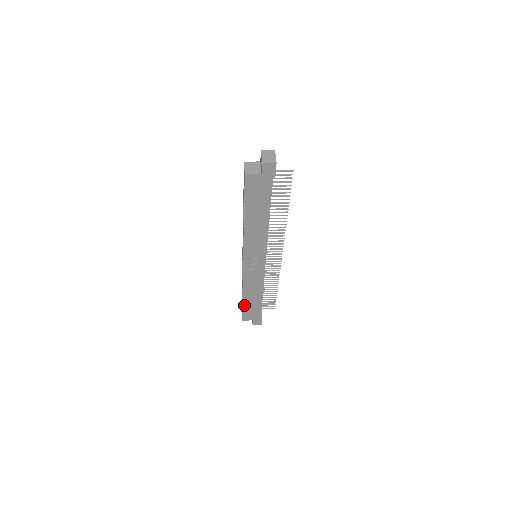
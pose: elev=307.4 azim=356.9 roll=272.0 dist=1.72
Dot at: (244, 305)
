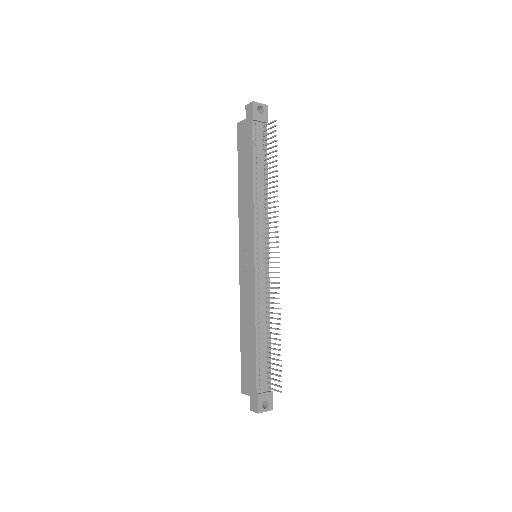
Dot at: (242, 352)
